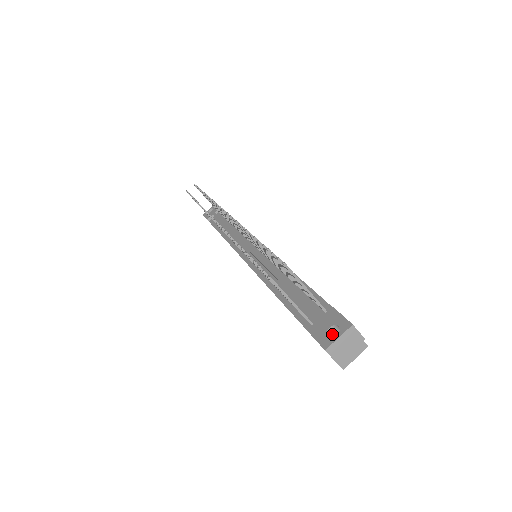
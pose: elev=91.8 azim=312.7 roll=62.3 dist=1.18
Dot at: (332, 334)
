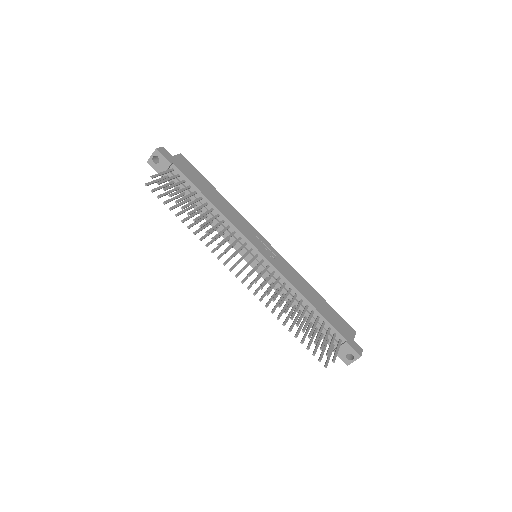
Dot at: (347, 352)
